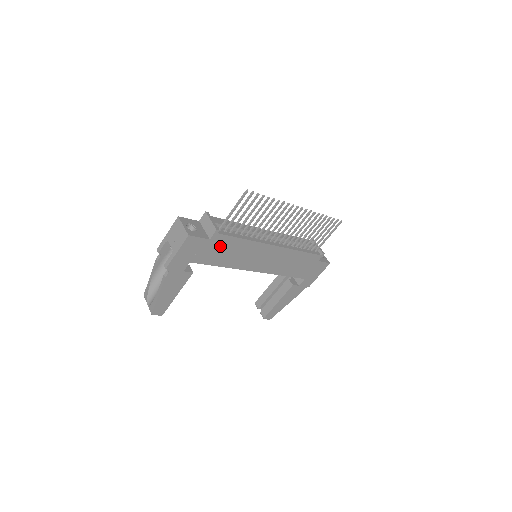
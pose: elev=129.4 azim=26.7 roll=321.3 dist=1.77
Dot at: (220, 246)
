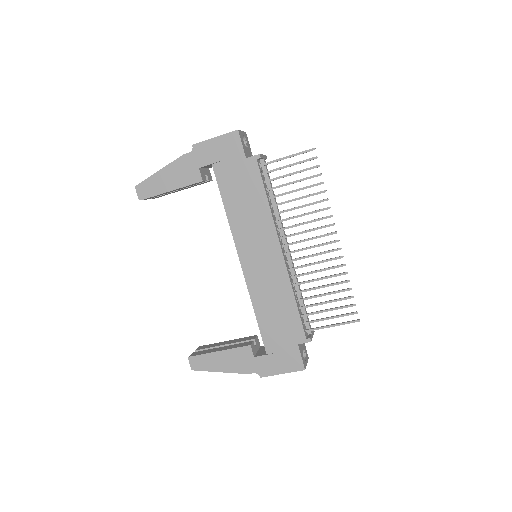
Dot at: (245, 179)
